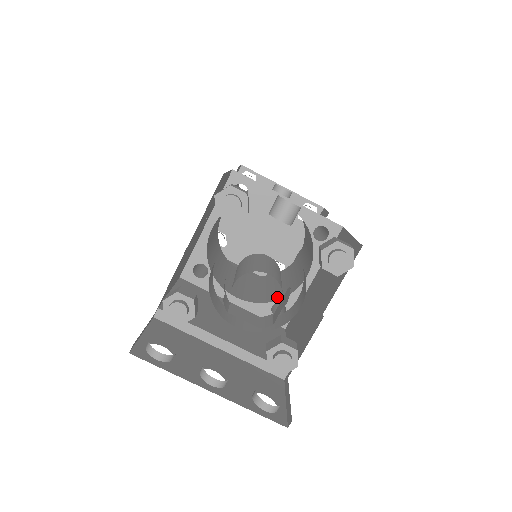
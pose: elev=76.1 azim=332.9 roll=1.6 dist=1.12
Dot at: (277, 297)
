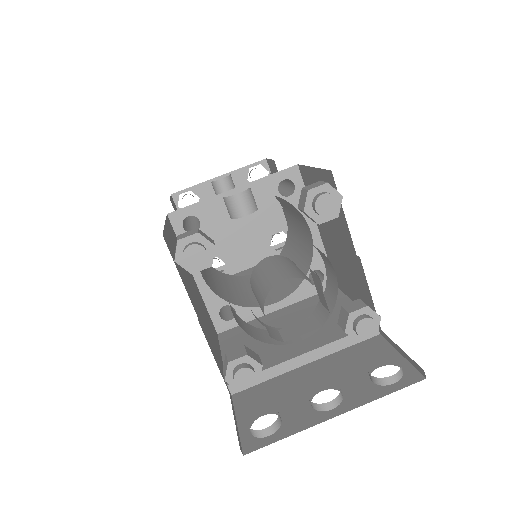
Dot at: (305, 269)
